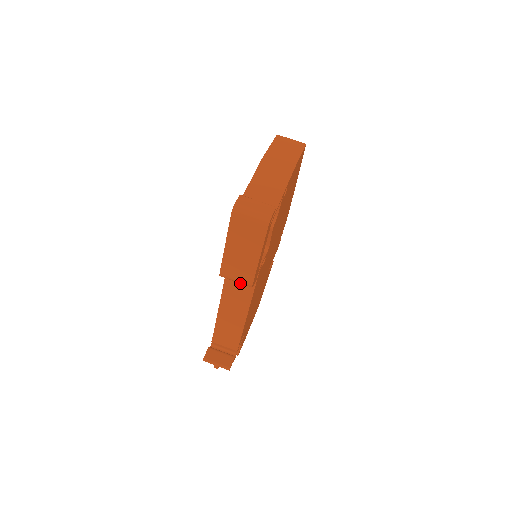
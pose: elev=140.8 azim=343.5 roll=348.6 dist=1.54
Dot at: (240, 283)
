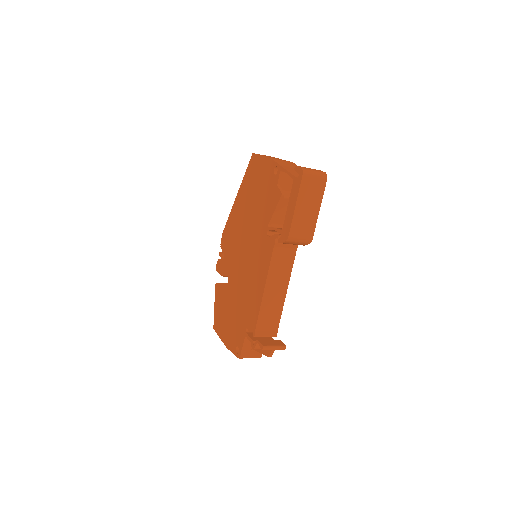
Dot at: (284, 256)
